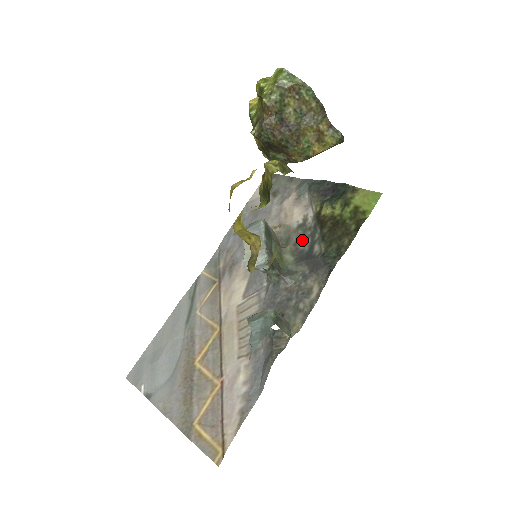
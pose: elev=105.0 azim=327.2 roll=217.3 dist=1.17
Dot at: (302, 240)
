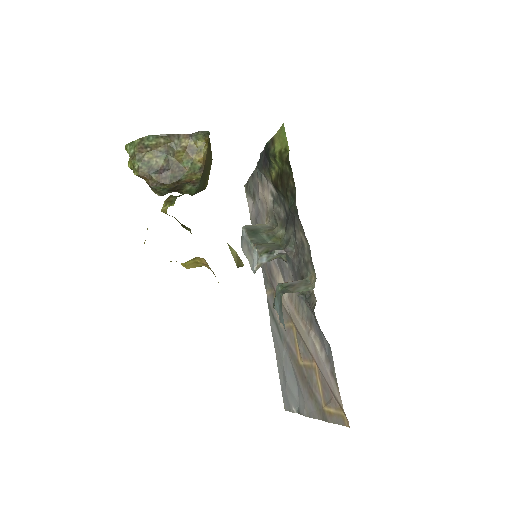
Dot at: (280, 211)
